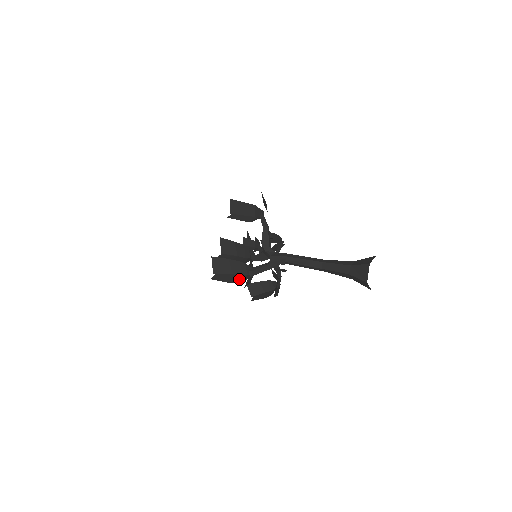
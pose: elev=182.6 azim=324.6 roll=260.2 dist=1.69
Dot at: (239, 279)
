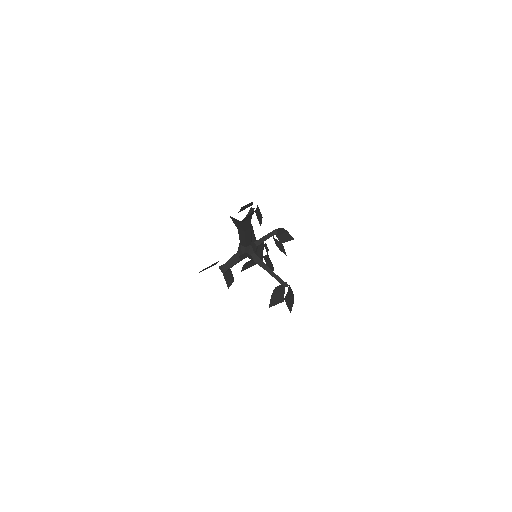
Dot at: occluded
